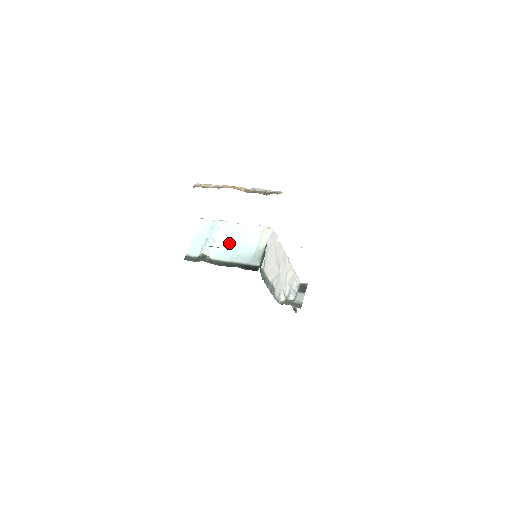
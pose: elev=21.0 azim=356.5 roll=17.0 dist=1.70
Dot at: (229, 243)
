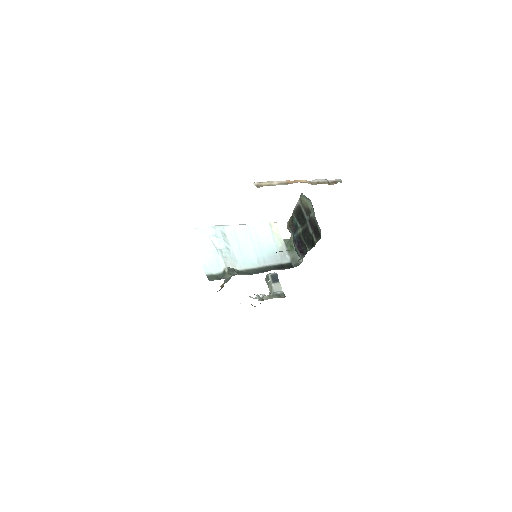
Dot at: (246, 248)
